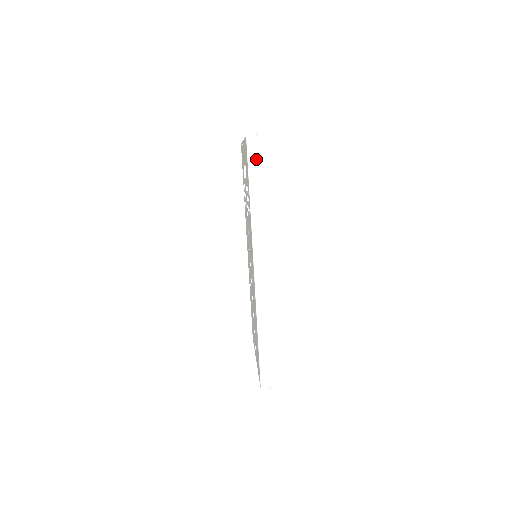
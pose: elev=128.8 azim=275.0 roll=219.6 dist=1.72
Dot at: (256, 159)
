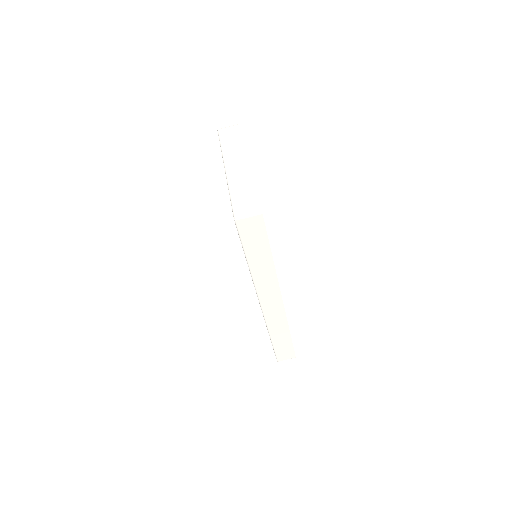
Dot at: (248, 235)
